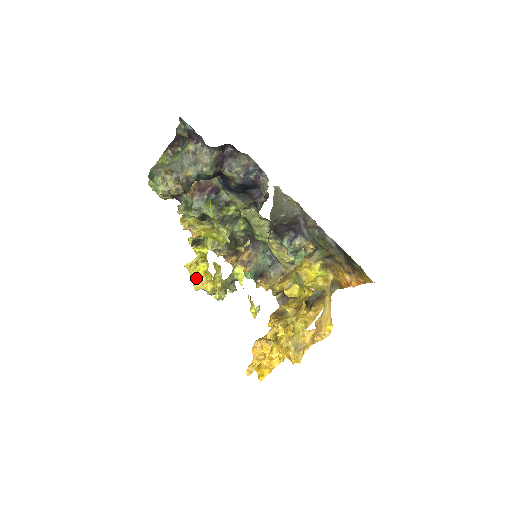
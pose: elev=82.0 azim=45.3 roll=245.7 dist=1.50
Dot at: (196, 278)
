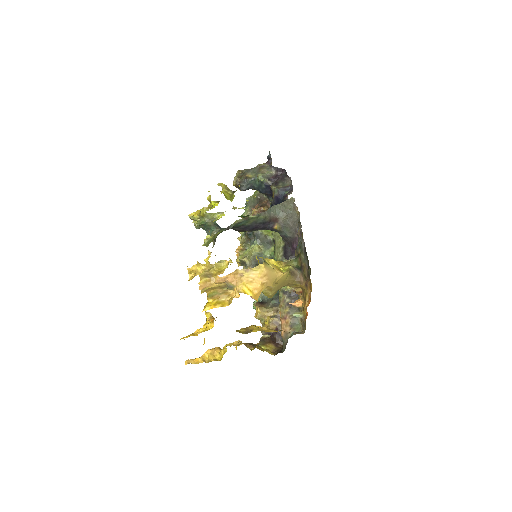
Dot at: (196, 211)
